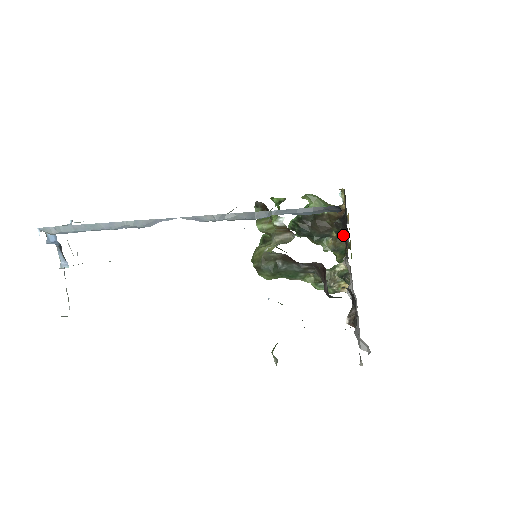
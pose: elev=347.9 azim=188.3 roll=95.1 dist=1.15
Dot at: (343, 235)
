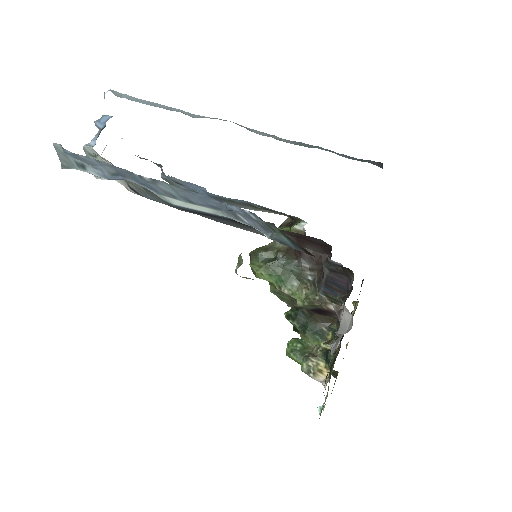
Dot at: occluded
